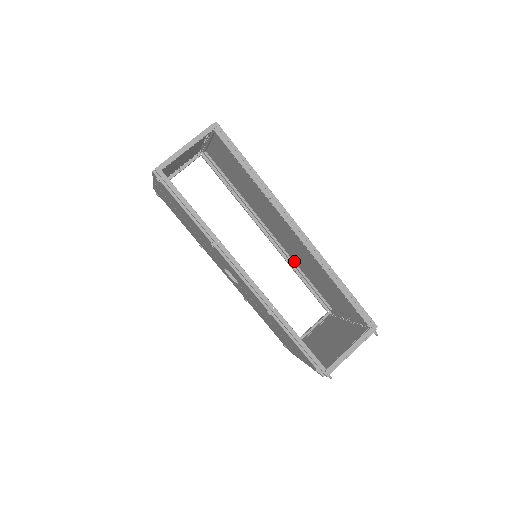
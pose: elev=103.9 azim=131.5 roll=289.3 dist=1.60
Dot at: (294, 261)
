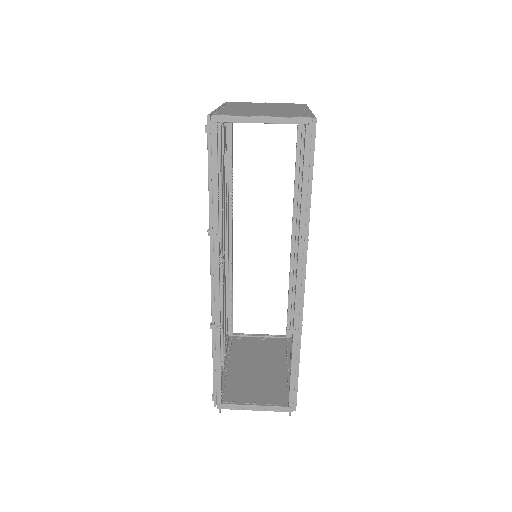
Dot at: occluded
